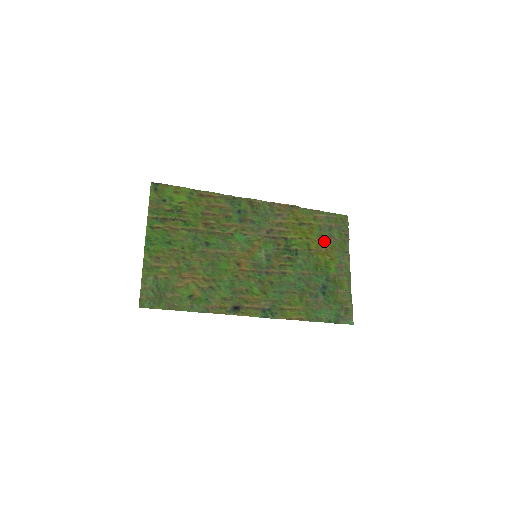
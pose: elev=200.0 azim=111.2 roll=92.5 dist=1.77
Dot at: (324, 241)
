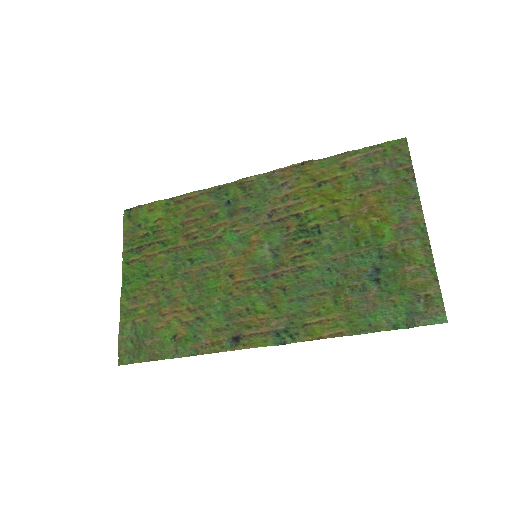
Dot at: (365, 195)
